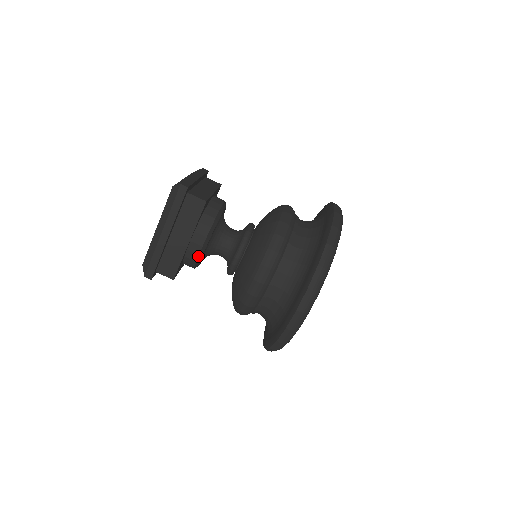
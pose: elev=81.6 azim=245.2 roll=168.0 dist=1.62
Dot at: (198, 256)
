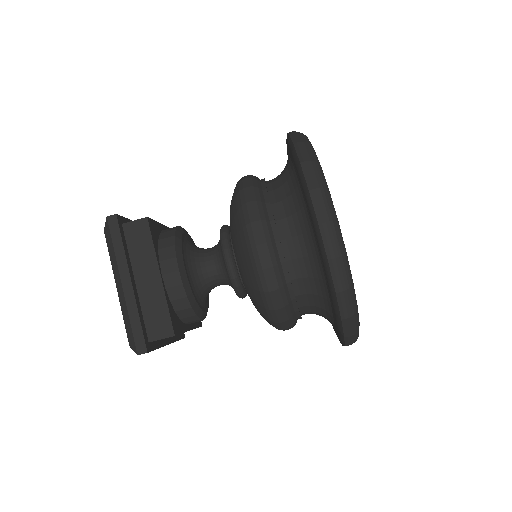
Dot at: (183, 287)
